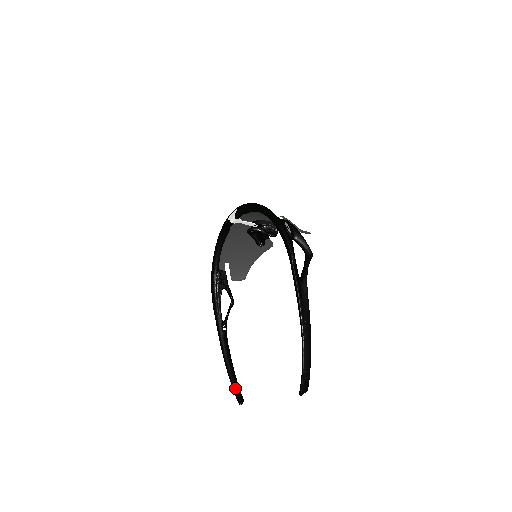
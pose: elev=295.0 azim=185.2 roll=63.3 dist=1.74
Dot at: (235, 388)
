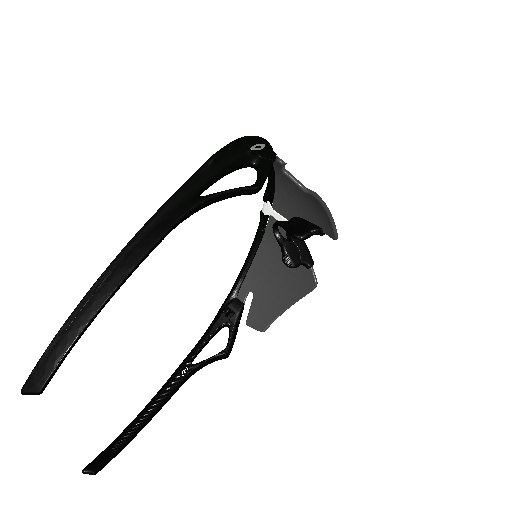
Dot at: (108, 448)
